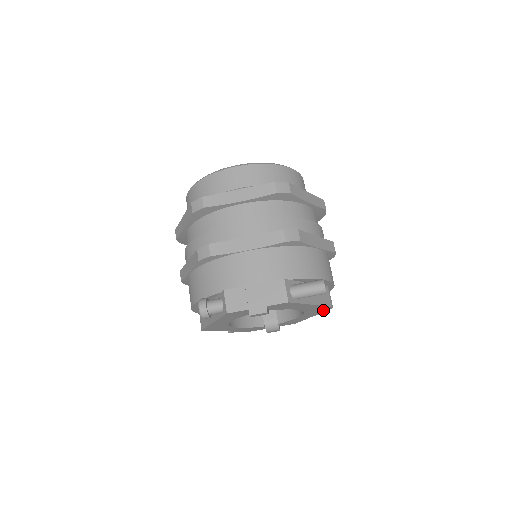
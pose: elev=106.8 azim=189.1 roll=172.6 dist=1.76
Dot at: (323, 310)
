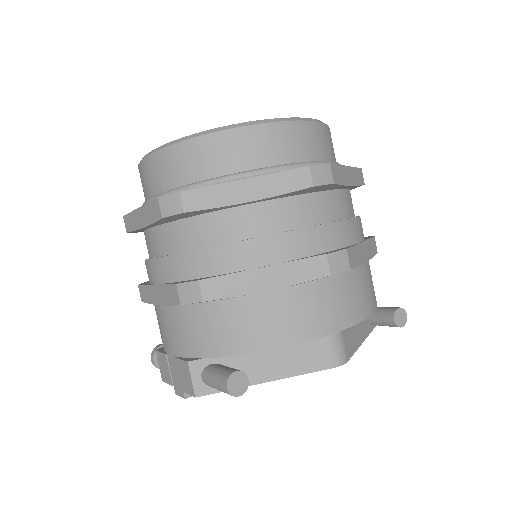
Dot at: occluded
